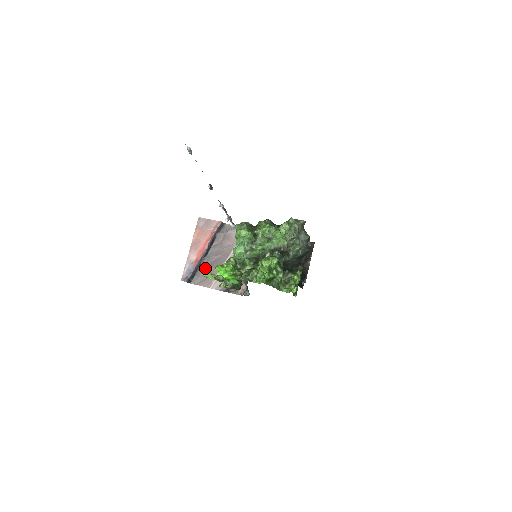
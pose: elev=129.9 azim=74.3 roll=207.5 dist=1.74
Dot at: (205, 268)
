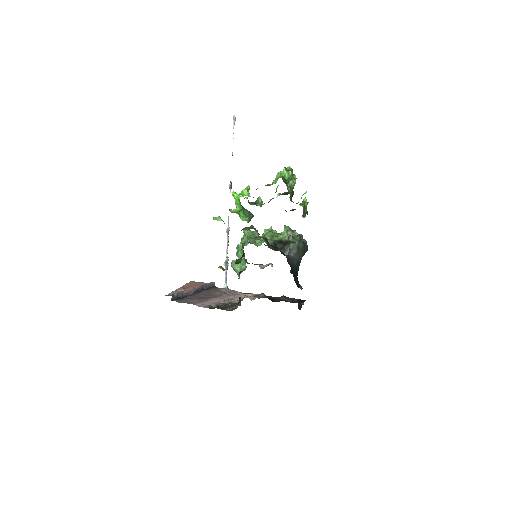
Dot at: (192, 298)
